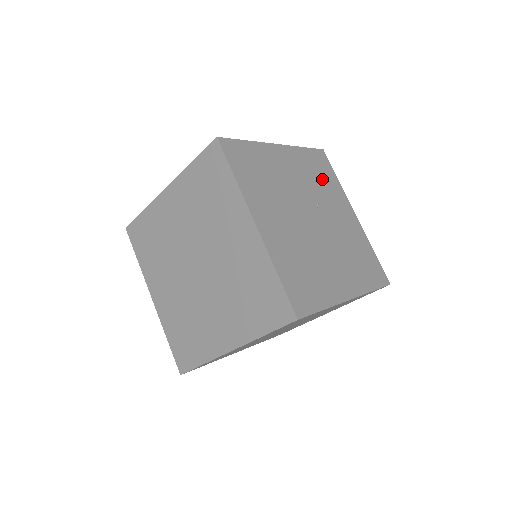
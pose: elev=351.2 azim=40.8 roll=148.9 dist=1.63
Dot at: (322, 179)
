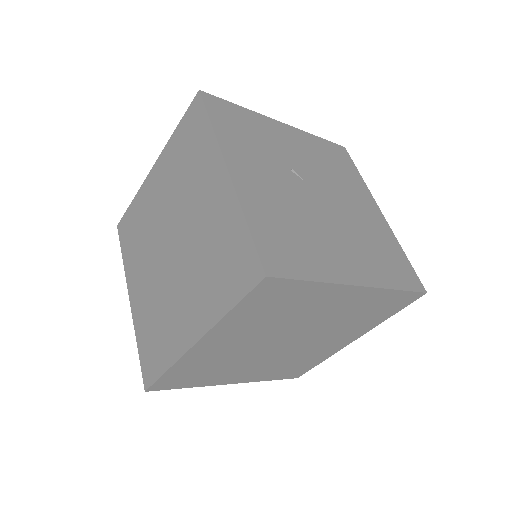
Dot at: (253, 134)
